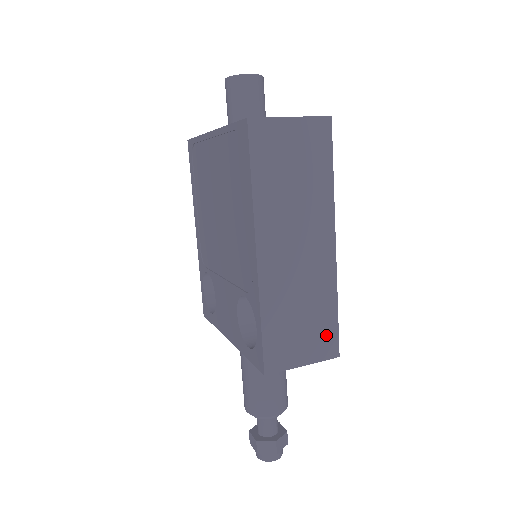
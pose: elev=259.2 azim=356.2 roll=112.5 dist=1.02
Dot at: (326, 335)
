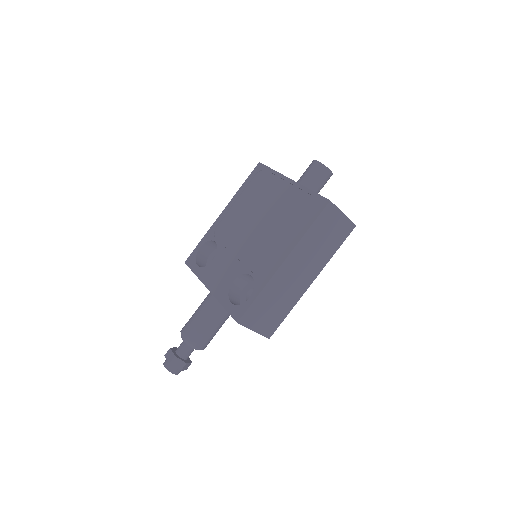
Dot at: (274, 324)
